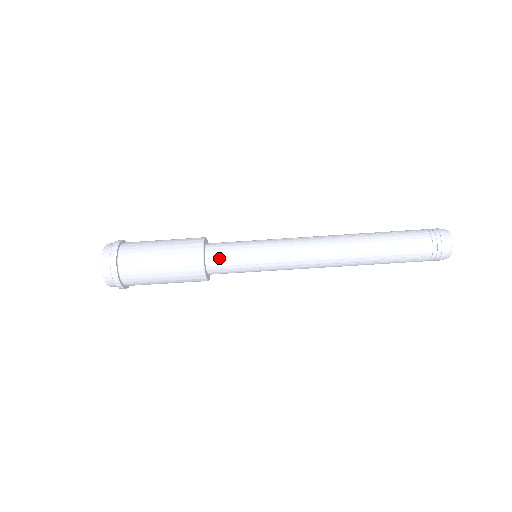
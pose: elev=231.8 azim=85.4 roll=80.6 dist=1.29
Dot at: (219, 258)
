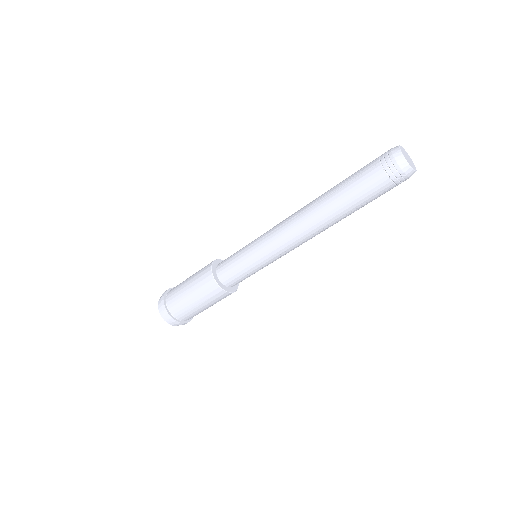
Dot at: (230, 278)
